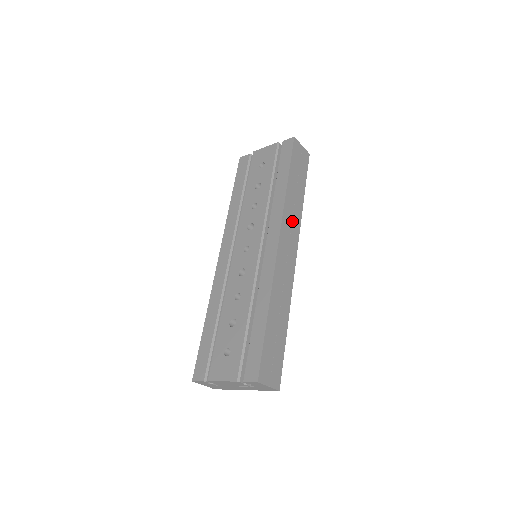
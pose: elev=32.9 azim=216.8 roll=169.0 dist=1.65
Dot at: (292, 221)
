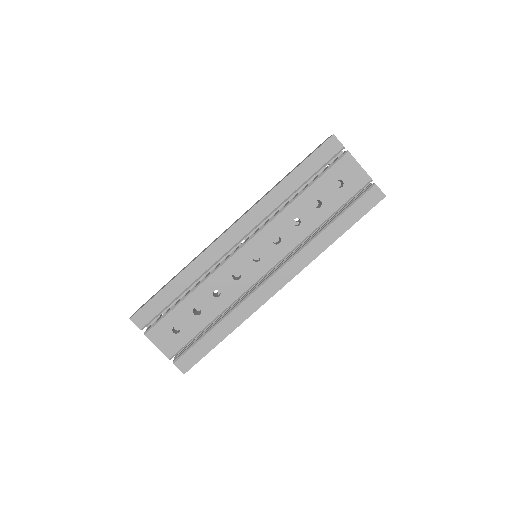
Dot at: occluded
